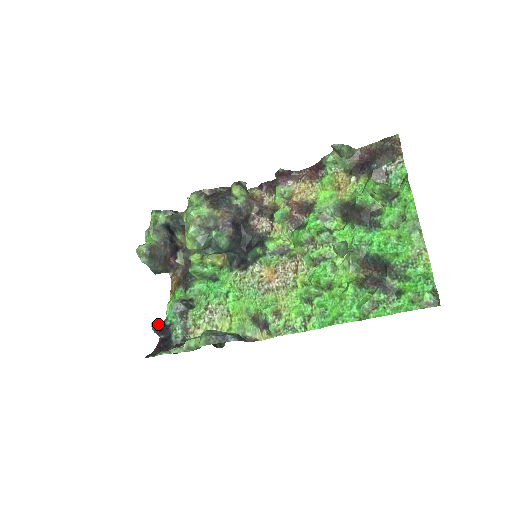
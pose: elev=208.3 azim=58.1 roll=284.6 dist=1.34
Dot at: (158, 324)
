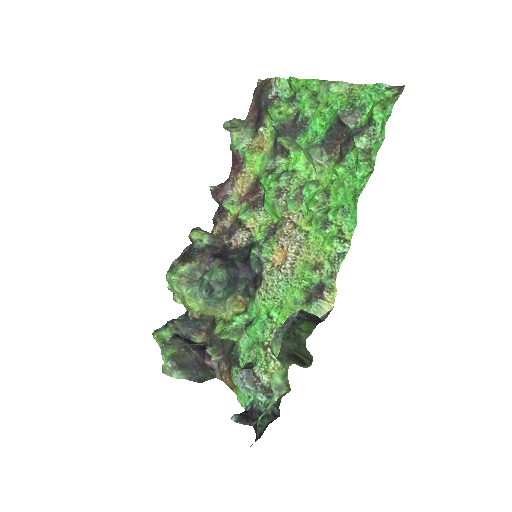
Dot at: (239, 414)
